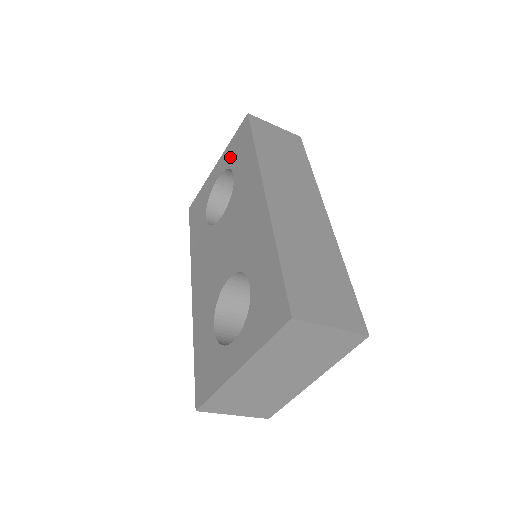
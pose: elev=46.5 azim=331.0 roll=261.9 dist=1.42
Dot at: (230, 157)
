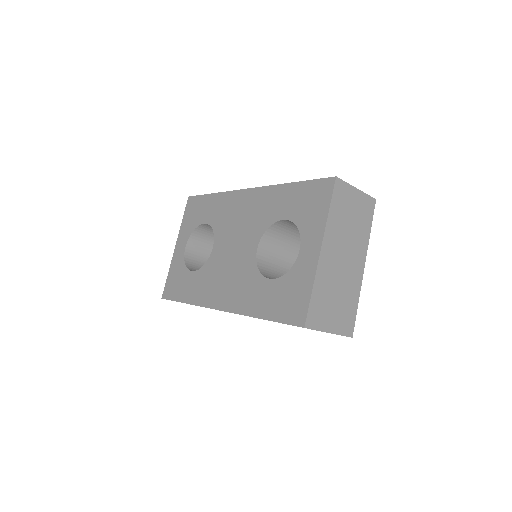
Dot at: (190, 225)
